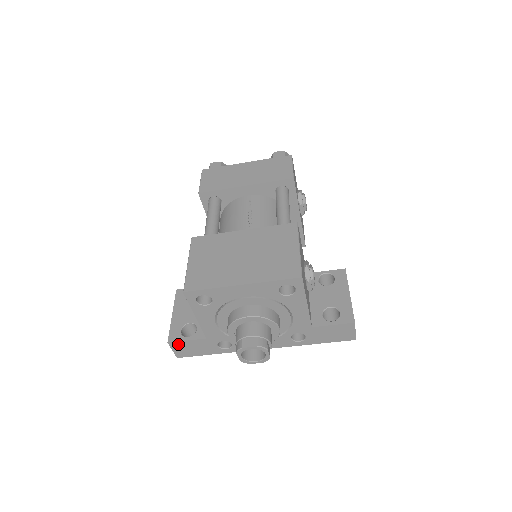
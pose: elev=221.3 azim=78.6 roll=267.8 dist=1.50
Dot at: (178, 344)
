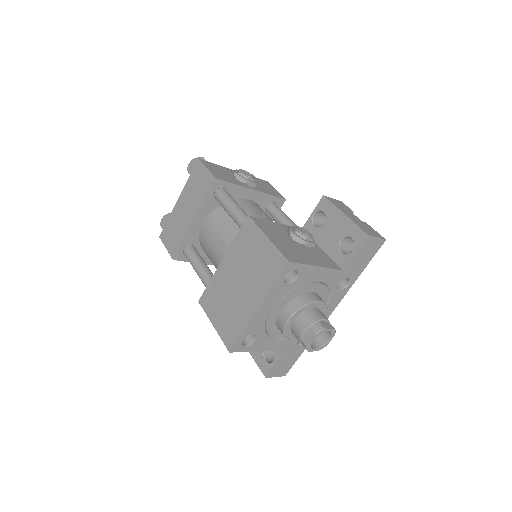
Dot at: (273, 371)
